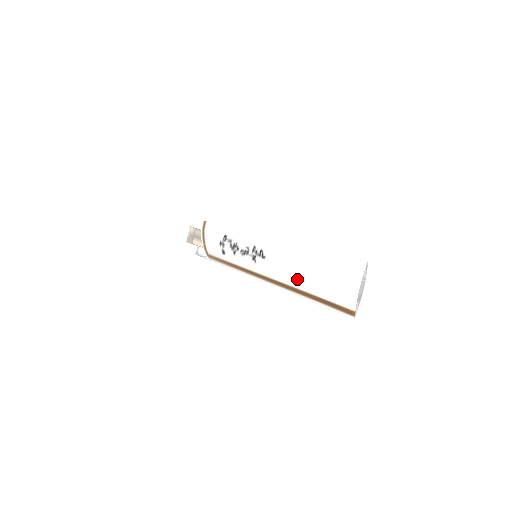
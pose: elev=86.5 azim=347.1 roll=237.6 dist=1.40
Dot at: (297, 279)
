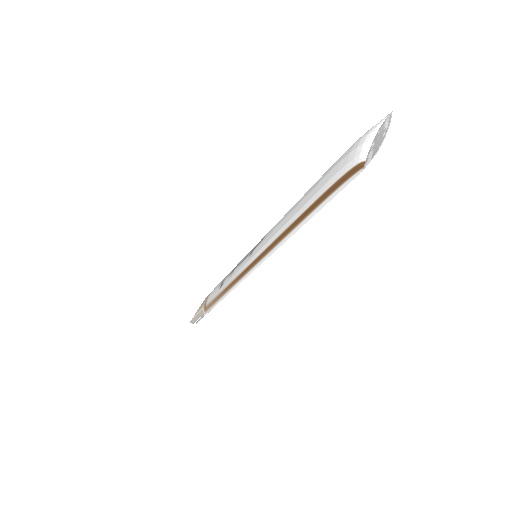
Dot at: (294, 211)
